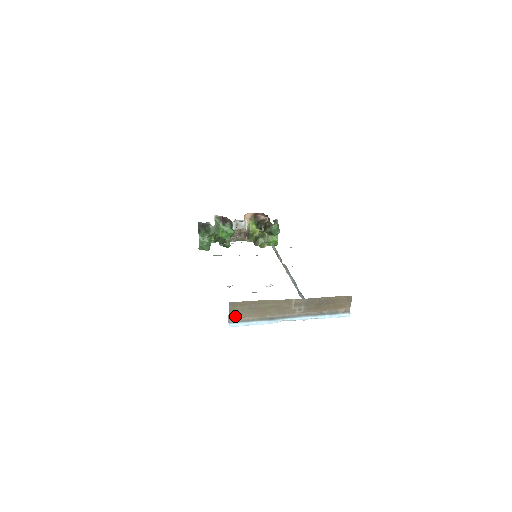
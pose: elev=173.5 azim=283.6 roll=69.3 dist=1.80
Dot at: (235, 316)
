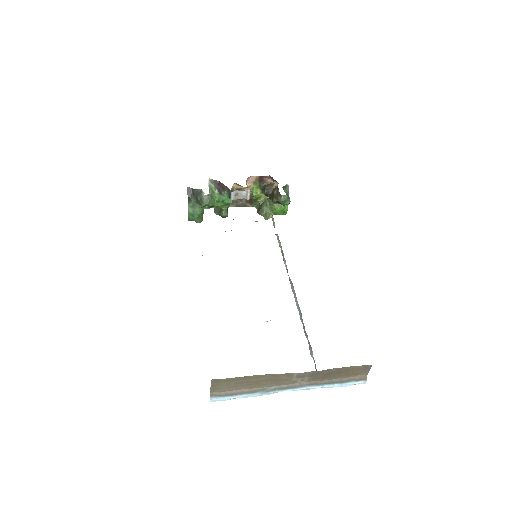
Dot at: (219, 390)
